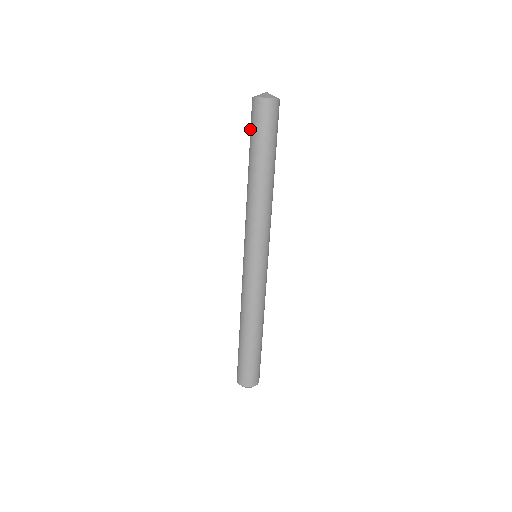
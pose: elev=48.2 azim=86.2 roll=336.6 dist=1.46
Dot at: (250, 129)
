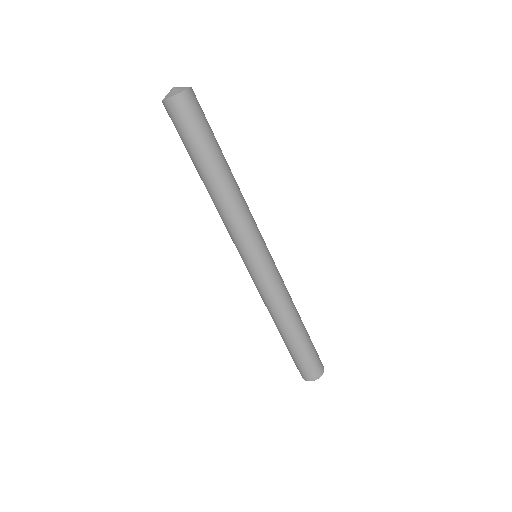
Dot at: occluded
